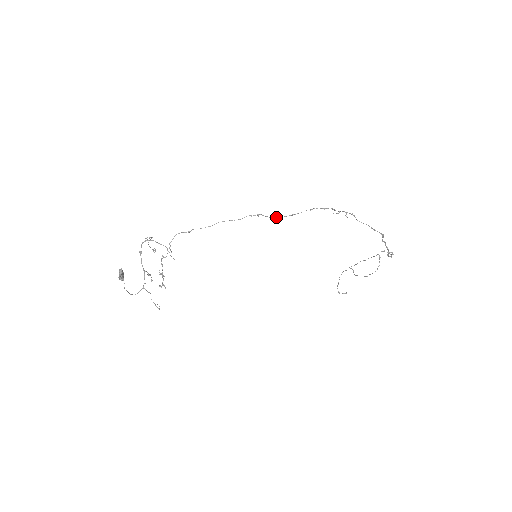
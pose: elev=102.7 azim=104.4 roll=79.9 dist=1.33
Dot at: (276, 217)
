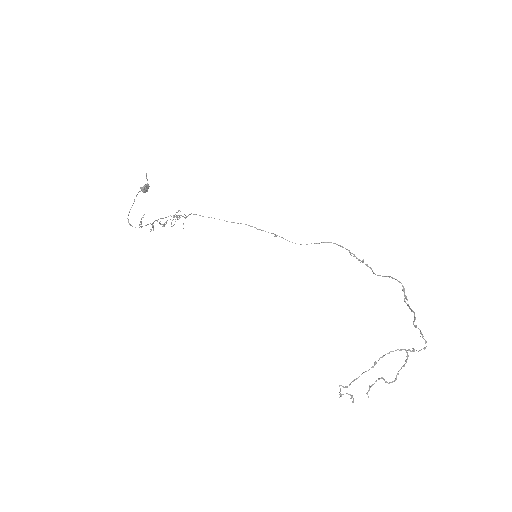
Dot at: occluded
